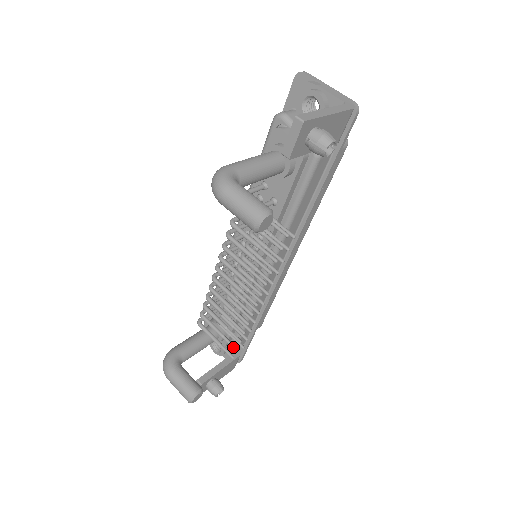
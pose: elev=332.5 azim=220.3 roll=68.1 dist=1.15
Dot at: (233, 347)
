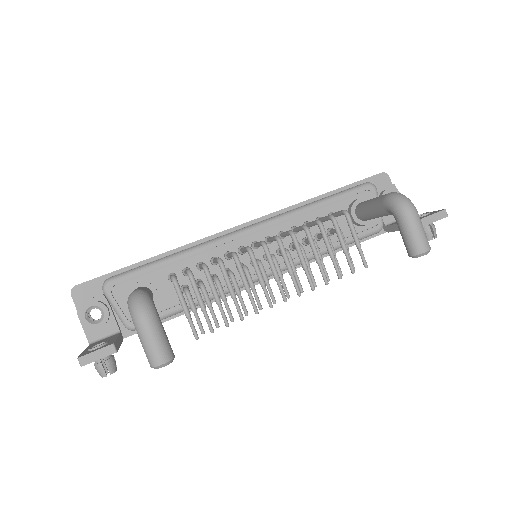
Dot at: (212, 327)
